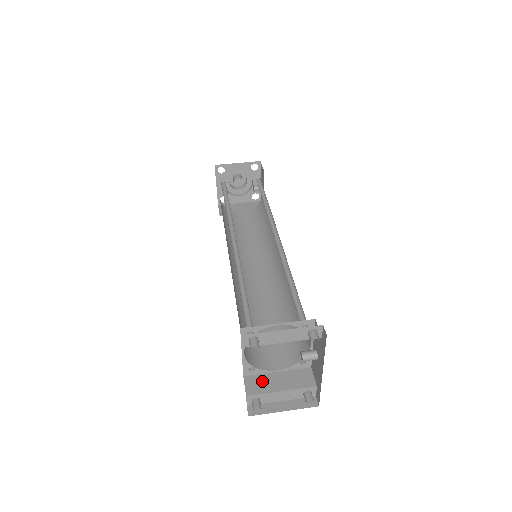
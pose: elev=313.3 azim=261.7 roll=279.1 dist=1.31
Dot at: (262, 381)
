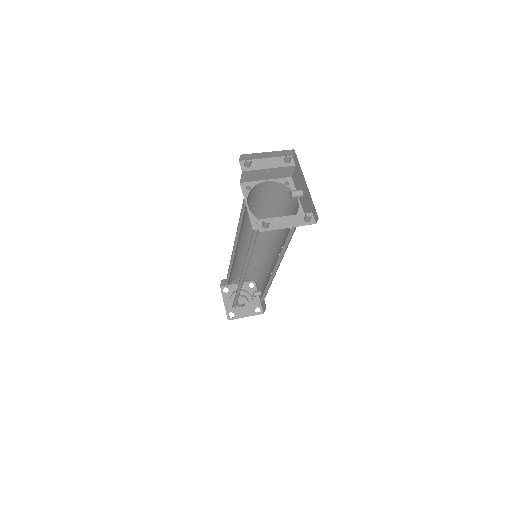
Dot at: occluded
